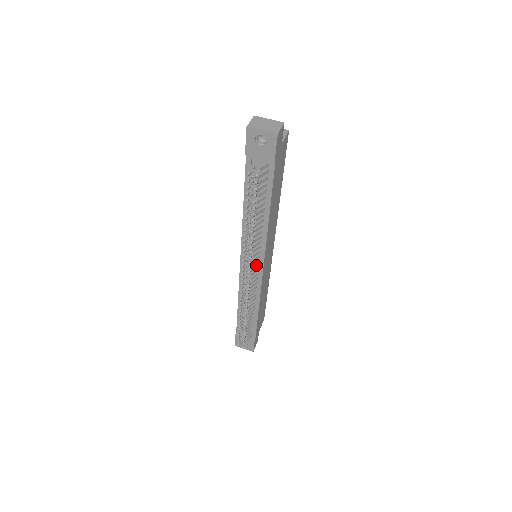
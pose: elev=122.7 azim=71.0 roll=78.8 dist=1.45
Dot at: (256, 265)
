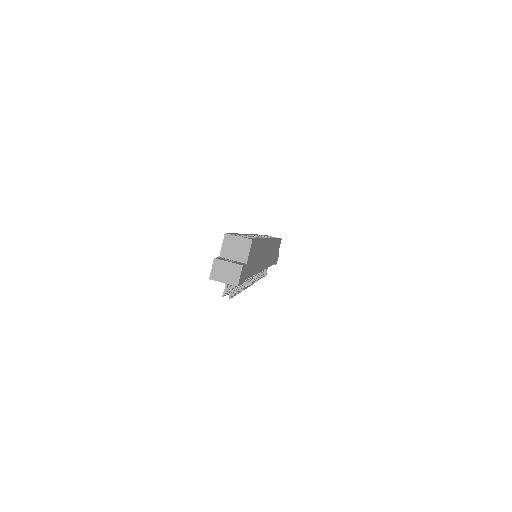
Dot at: occluded
